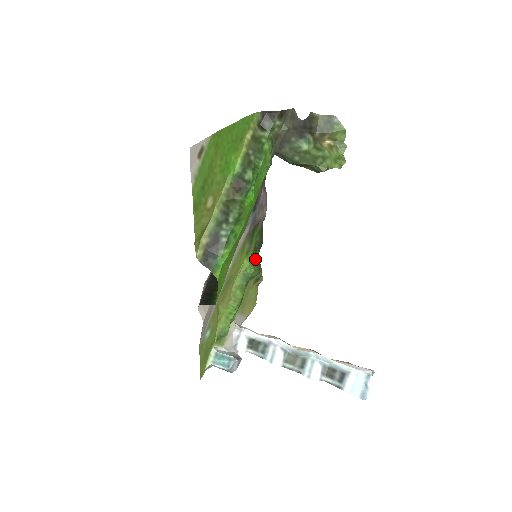
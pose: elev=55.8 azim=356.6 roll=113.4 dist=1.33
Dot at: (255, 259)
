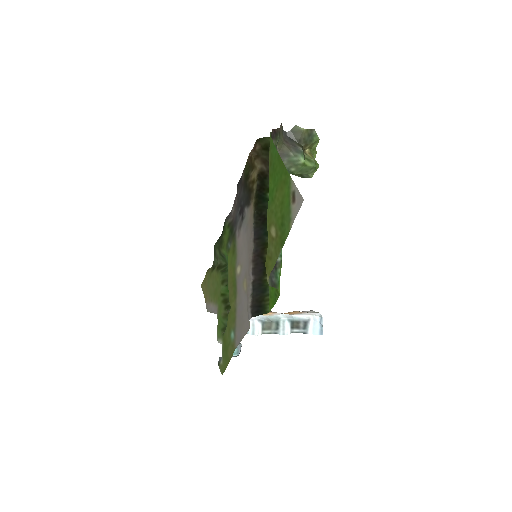
Dot at: (219, 251)
